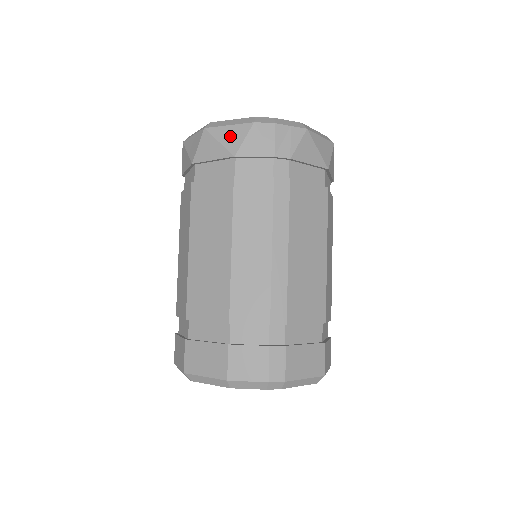
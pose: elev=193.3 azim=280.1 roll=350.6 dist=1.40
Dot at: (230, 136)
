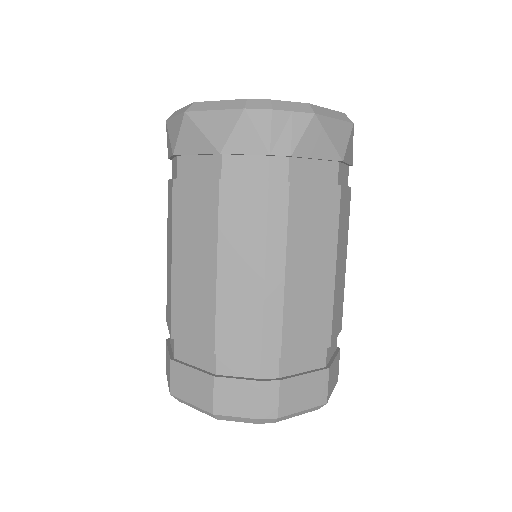
Dot at: (215, 125)
